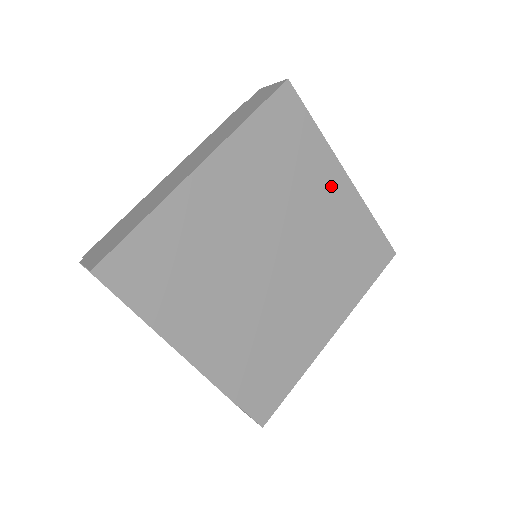
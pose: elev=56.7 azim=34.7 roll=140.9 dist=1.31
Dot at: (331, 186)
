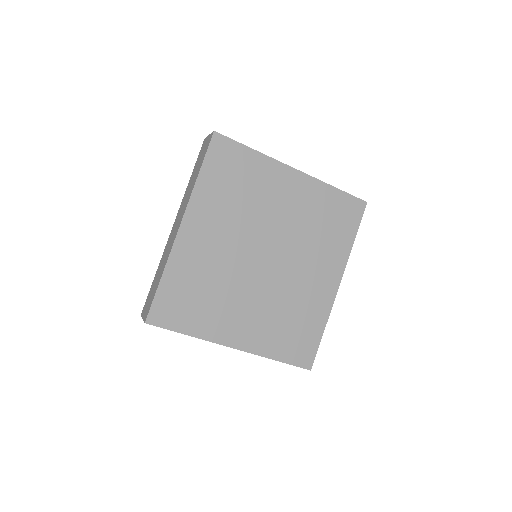
Dot at: (285, 184)
